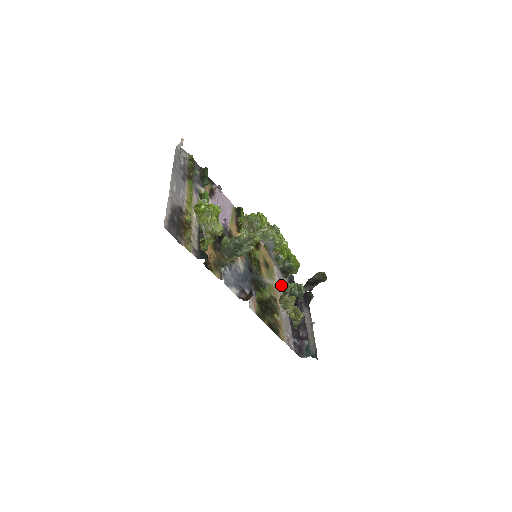
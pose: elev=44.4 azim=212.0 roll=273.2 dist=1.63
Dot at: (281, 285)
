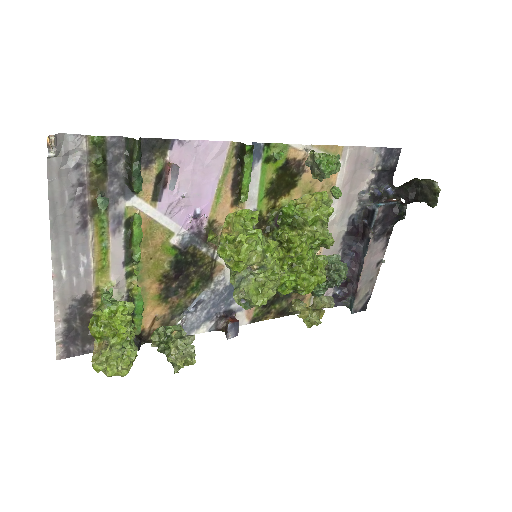
Dot at: (343, 210)
